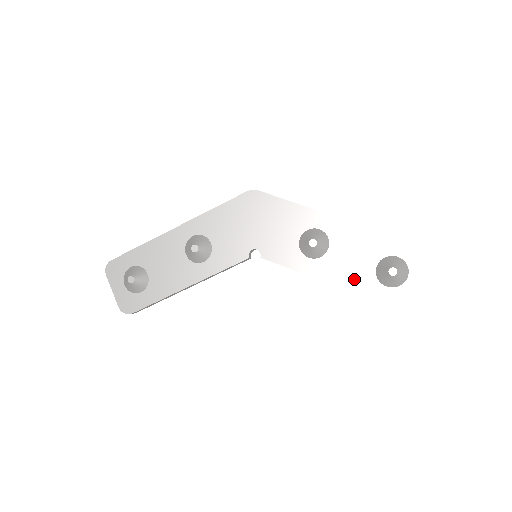
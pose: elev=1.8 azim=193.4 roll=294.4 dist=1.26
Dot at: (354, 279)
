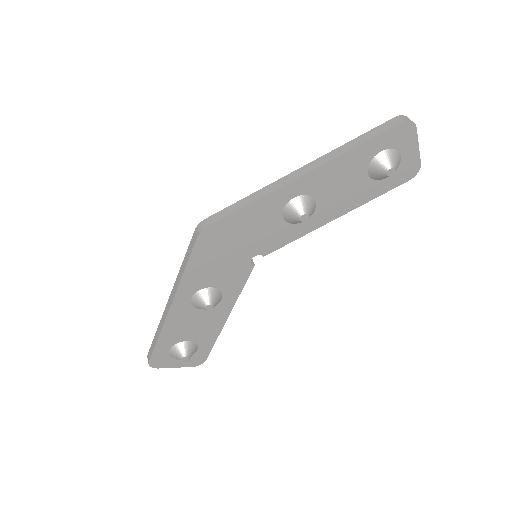
Dot at: (356, 198)
